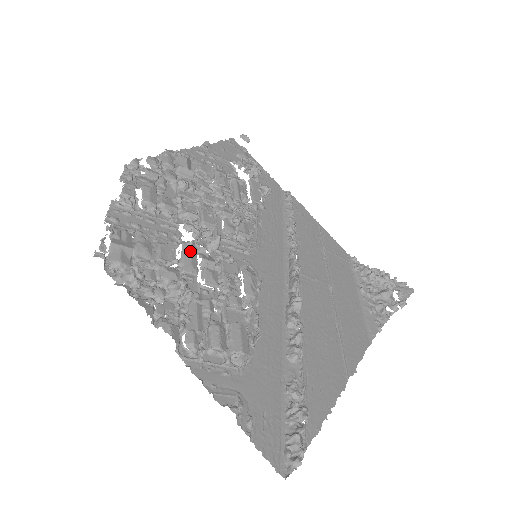
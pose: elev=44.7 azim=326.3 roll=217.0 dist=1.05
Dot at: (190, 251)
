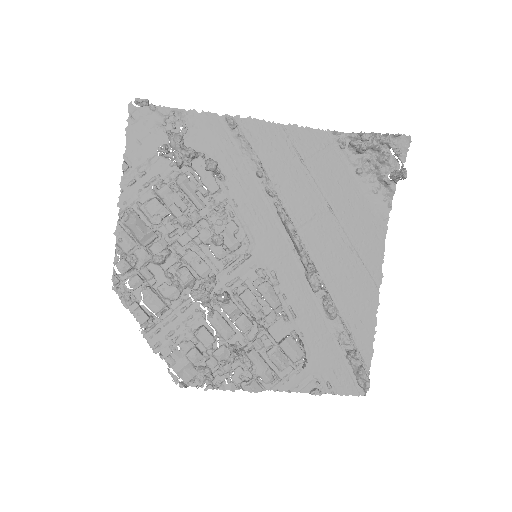
Dot at: (217, 322)
